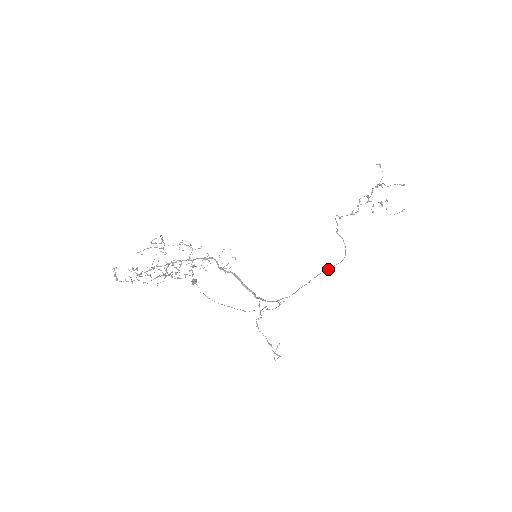
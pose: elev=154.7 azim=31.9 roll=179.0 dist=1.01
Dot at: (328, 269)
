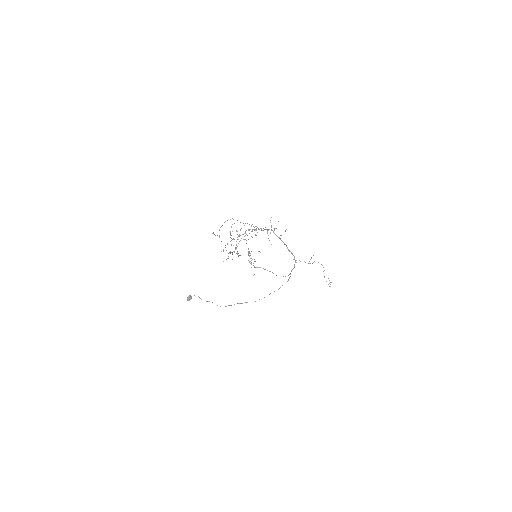
Dot at: occluded
